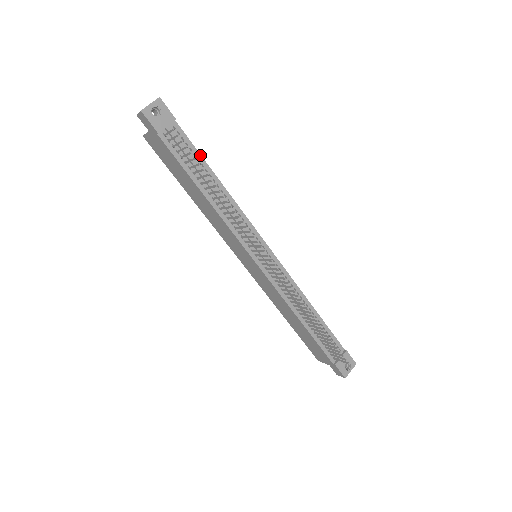
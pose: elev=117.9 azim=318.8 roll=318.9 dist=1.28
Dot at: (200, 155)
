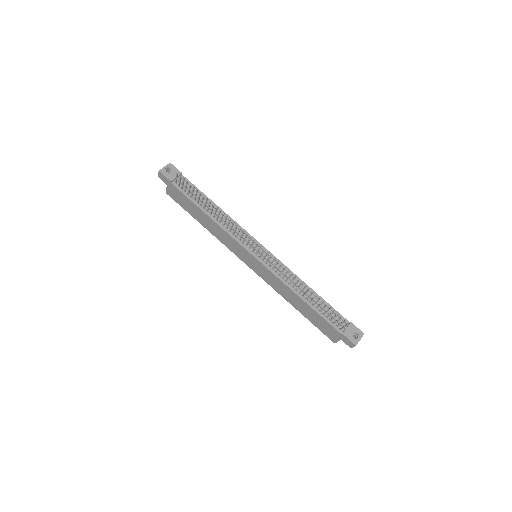
Dot at: (201, 192)
